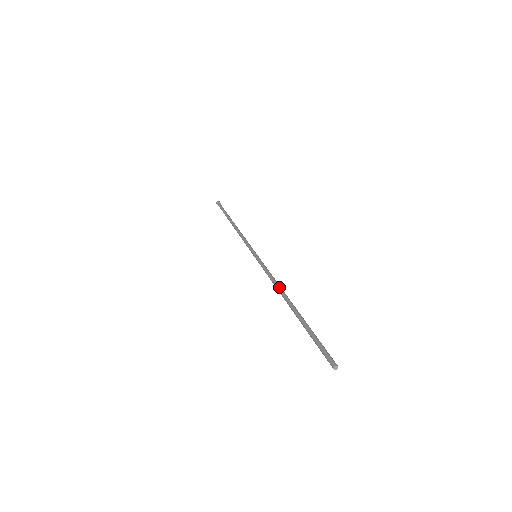
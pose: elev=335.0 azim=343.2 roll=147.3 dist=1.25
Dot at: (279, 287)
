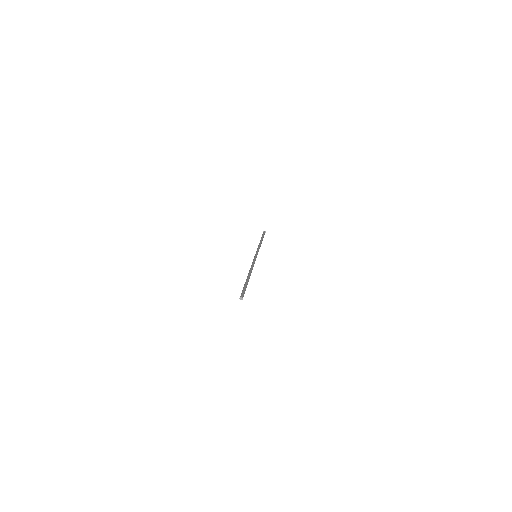
Dot at: (250, 268)
